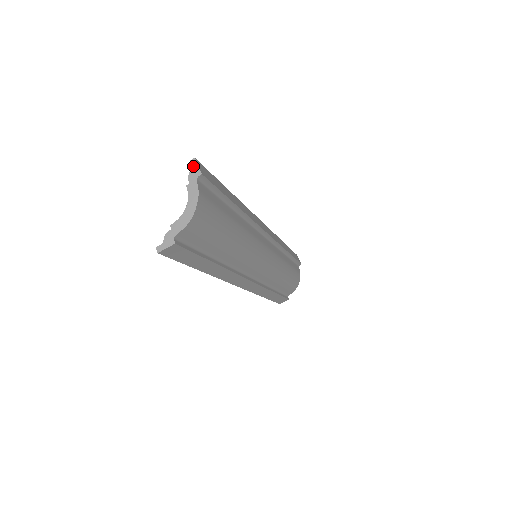
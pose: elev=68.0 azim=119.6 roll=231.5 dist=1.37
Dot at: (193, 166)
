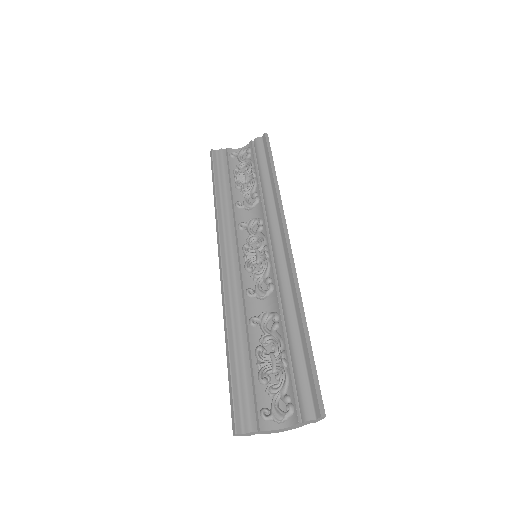
Dot at: (318, 419)
